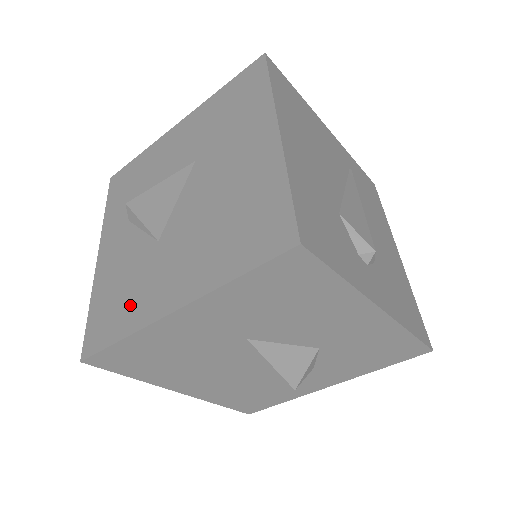
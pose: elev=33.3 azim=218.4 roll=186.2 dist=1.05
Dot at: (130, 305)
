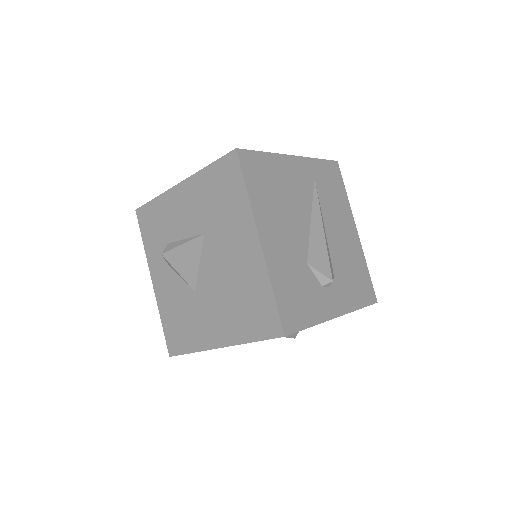
Dot at: (190, 332)
